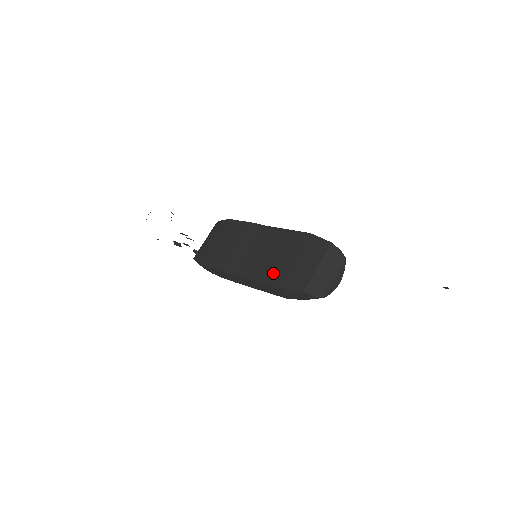
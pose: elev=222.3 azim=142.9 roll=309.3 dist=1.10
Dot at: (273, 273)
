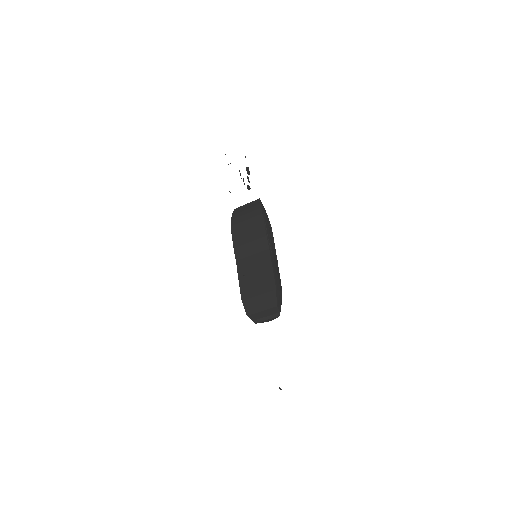
Dot at: (246, 288)
